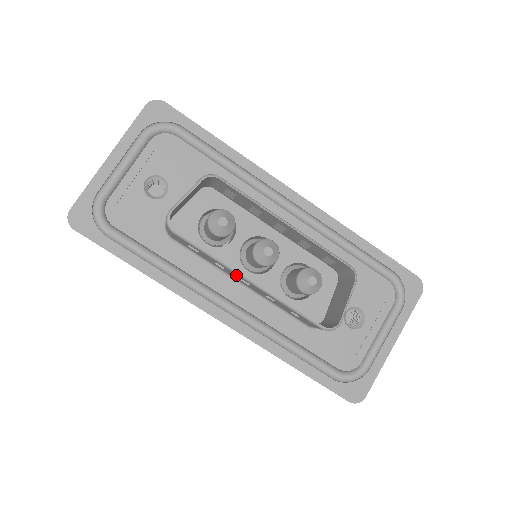
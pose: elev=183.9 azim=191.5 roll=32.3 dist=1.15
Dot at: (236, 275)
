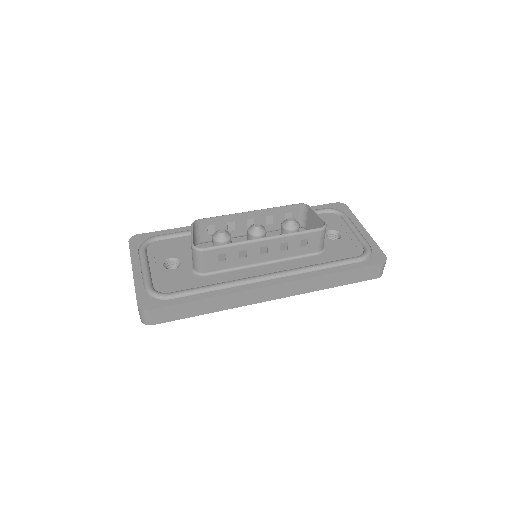
Dot at: (255, 247)
